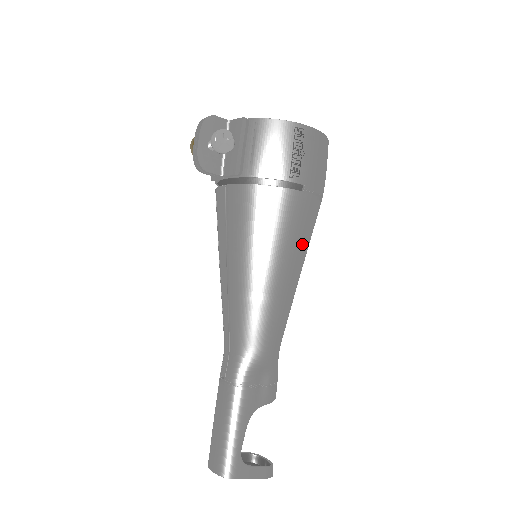
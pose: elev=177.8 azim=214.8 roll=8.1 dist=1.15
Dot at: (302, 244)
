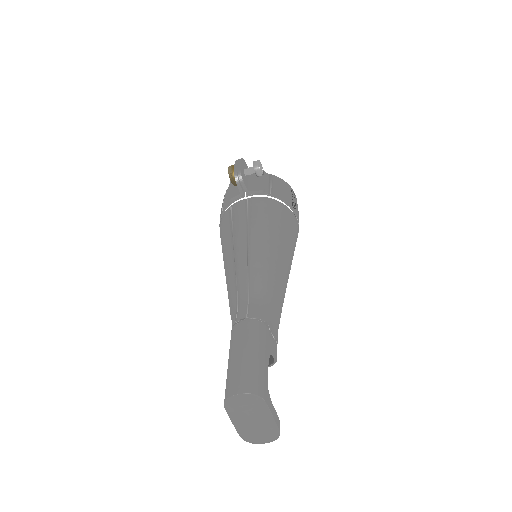
Dot at: occluded
